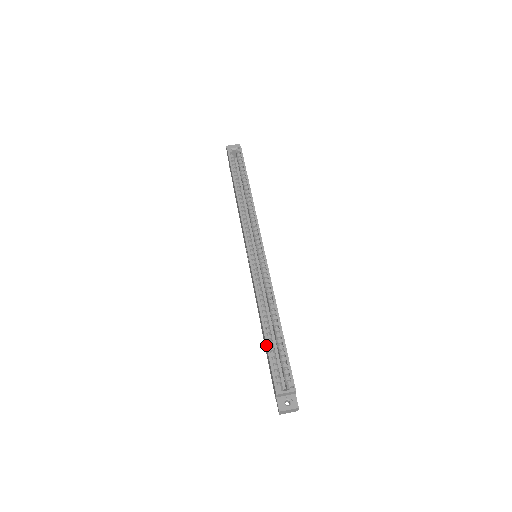
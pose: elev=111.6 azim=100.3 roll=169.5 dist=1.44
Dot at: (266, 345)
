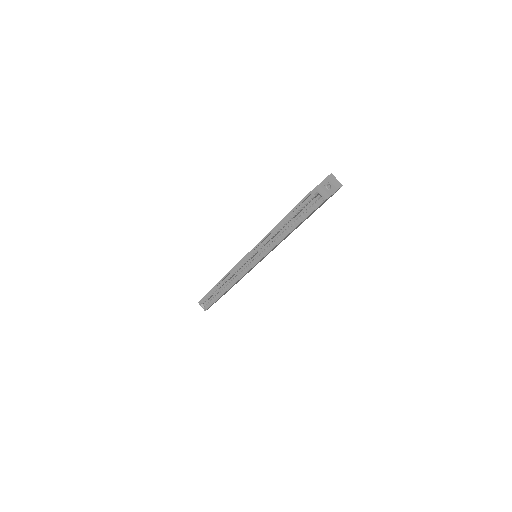
Dot at: (210, 290)
